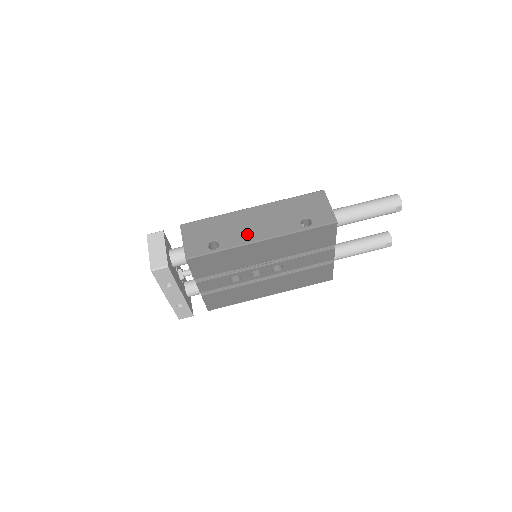
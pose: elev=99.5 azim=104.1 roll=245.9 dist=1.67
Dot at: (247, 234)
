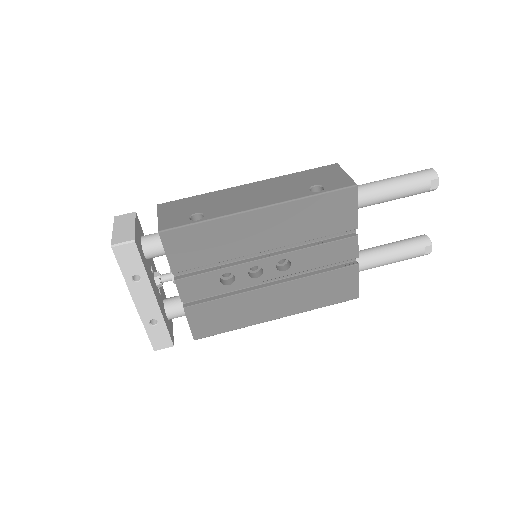
Dot at: (240, 204)
